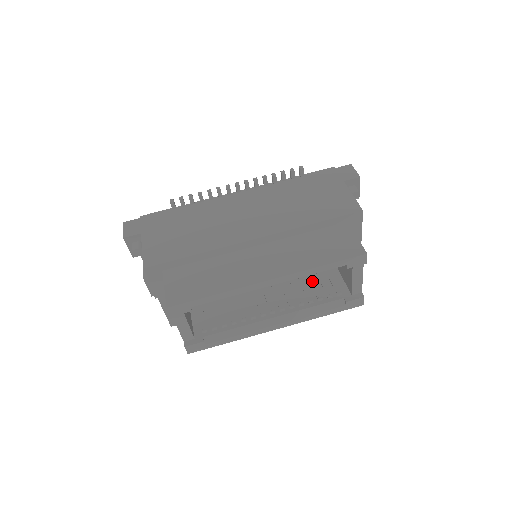
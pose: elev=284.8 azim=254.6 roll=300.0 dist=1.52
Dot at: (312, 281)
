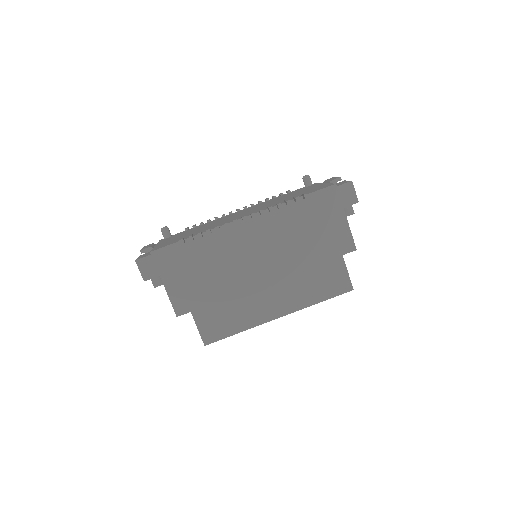
Dot at: occluded
